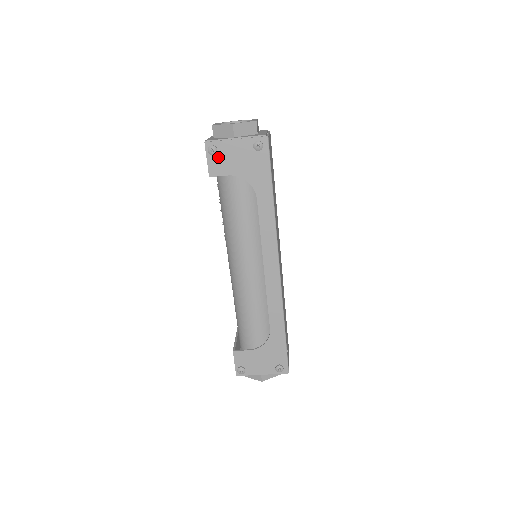
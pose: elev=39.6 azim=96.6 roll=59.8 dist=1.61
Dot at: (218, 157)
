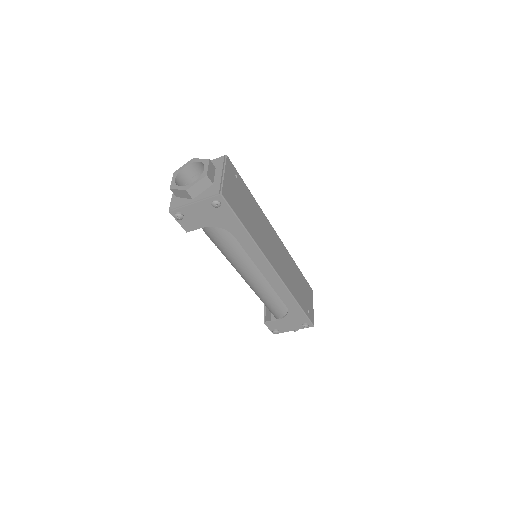
Dot at: (186, 218)
